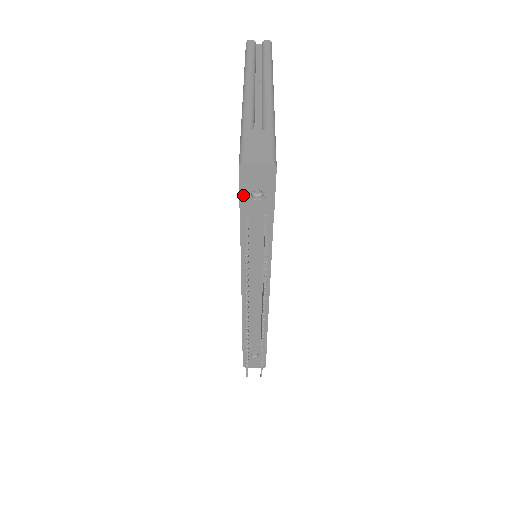
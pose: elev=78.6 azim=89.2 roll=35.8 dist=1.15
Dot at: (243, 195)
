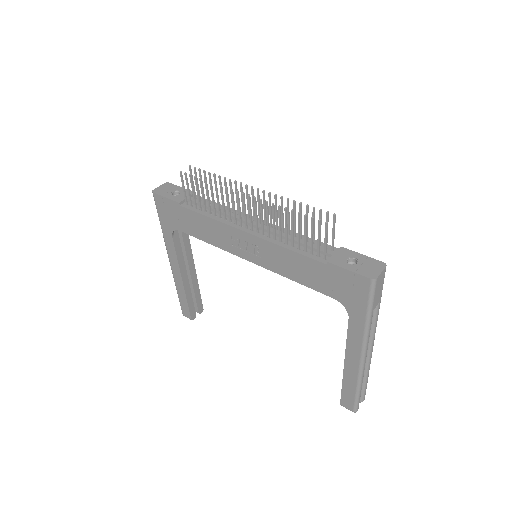
Dot at: (169, 197)
